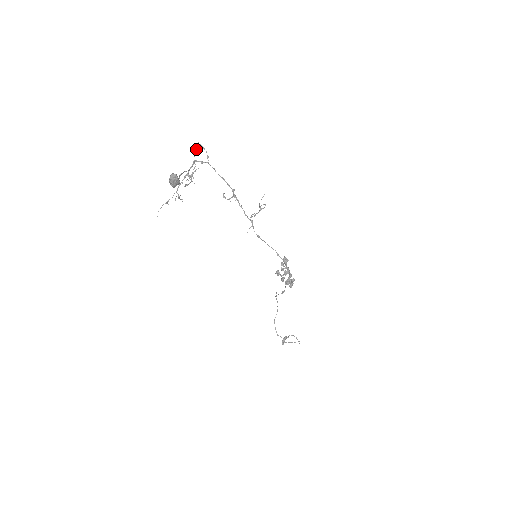
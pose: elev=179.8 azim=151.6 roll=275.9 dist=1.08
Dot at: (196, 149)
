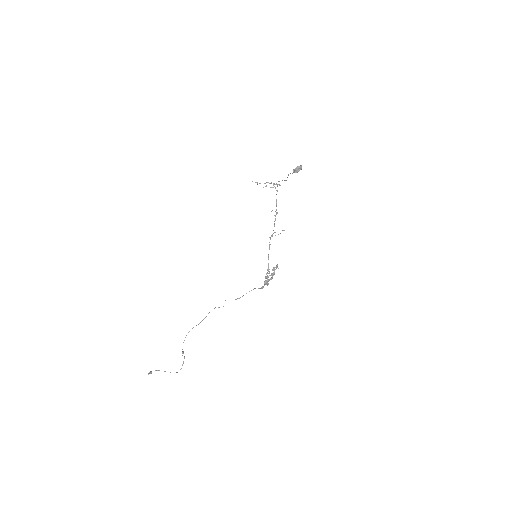
Dot at: occluded
